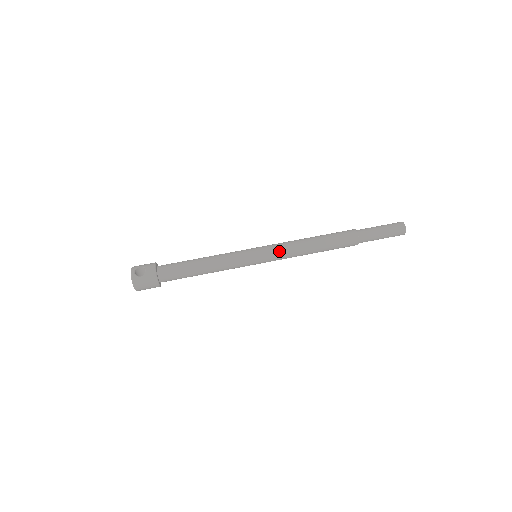
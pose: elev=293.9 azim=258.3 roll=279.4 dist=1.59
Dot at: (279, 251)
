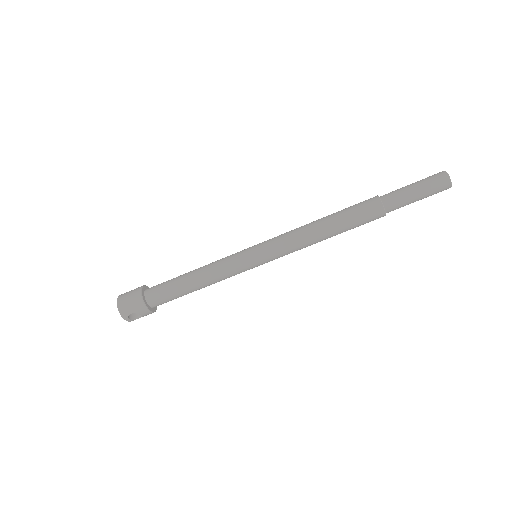
Dot at: occluded
